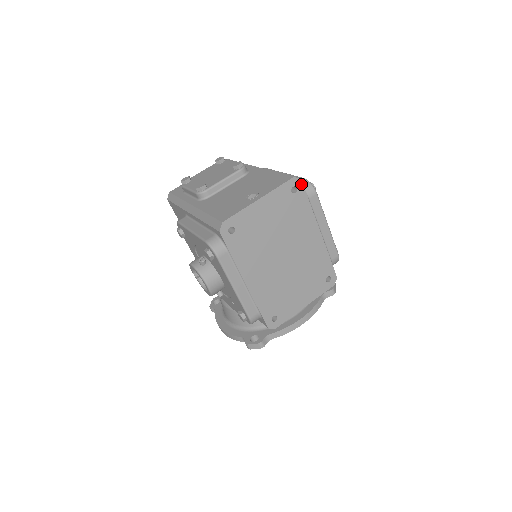
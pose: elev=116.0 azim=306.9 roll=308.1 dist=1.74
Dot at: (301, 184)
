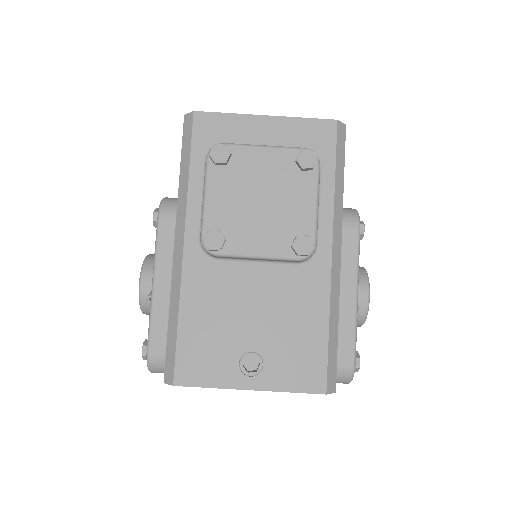
Dot at: occluded
